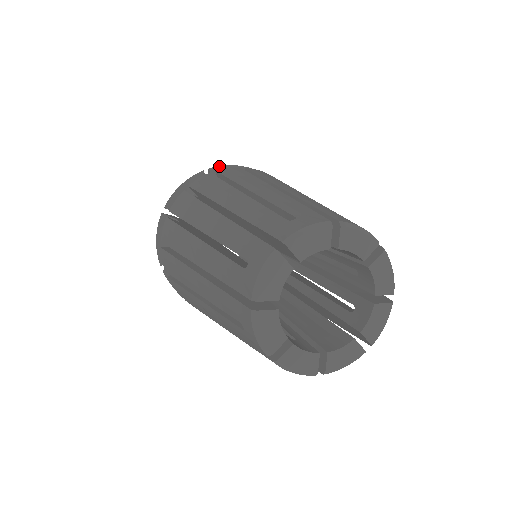
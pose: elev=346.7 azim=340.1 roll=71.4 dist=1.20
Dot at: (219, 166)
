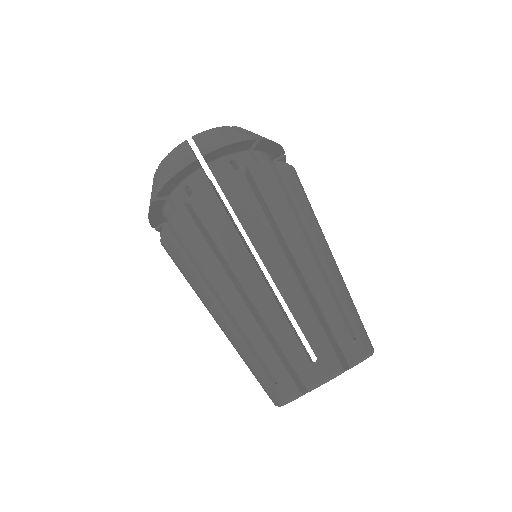
Dot at: (161, 189)
